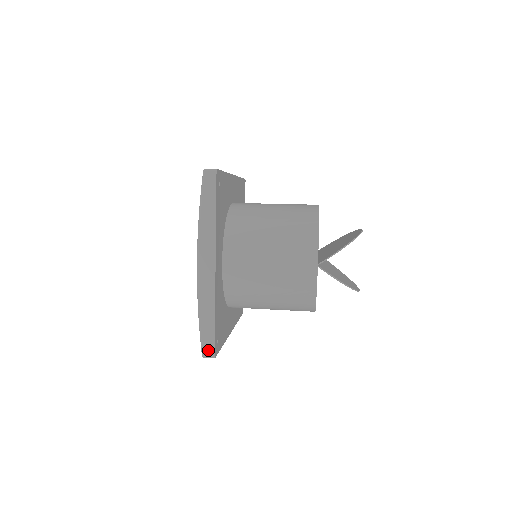
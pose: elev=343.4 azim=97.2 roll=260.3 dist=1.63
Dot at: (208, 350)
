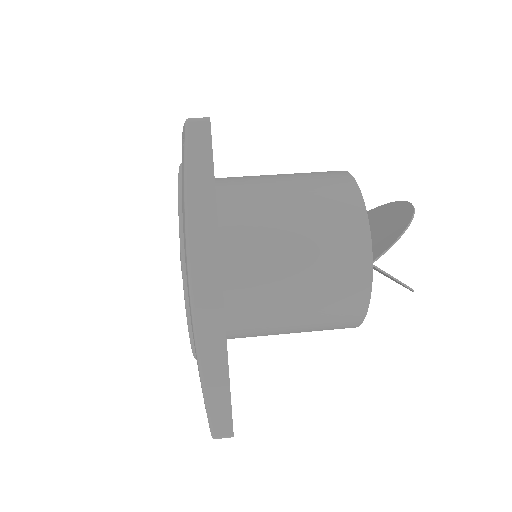
Dot at: (222, 426)
